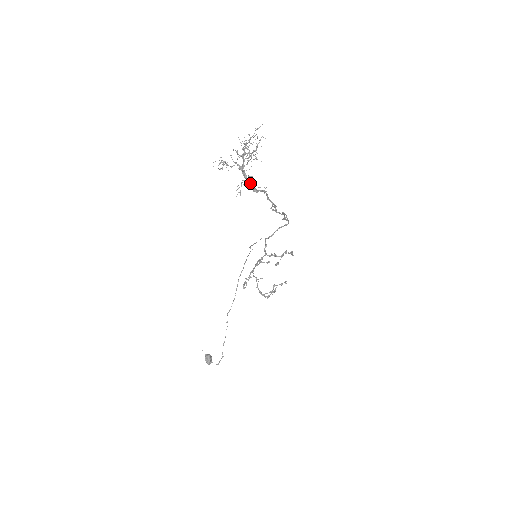
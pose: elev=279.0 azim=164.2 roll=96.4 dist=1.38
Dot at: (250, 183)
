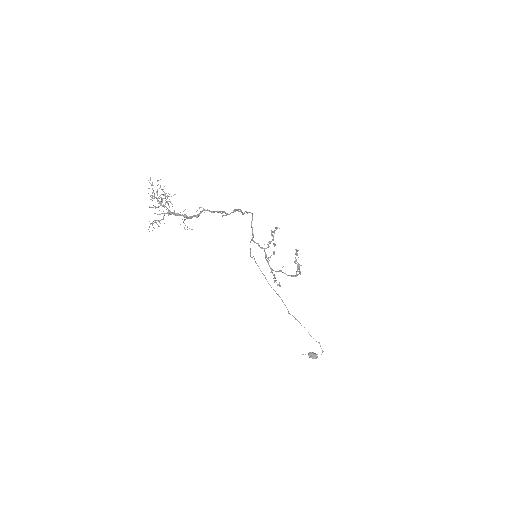
Dot at: occluded
